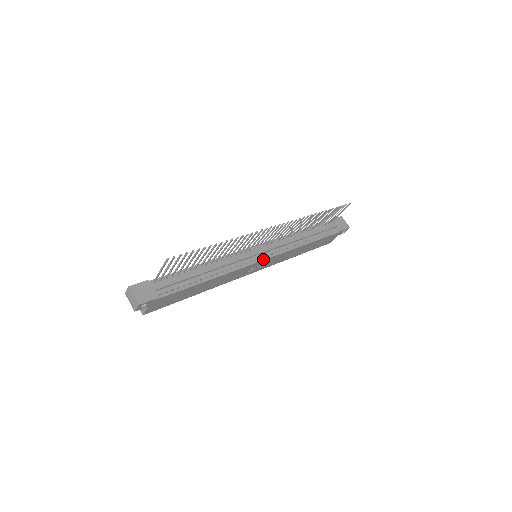
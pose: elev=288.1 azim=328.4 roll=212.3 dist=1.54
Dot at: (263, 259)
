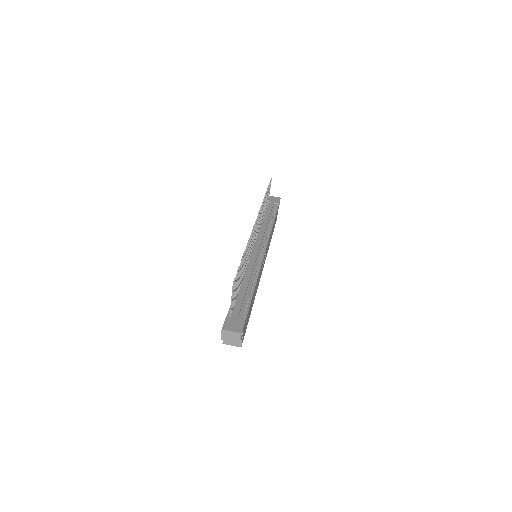
Dot at: (264, 252)
